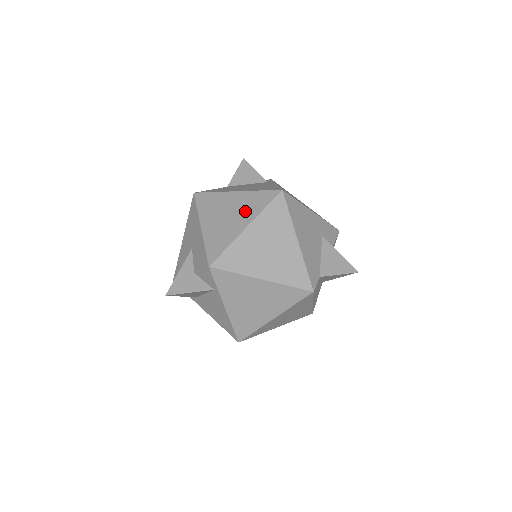
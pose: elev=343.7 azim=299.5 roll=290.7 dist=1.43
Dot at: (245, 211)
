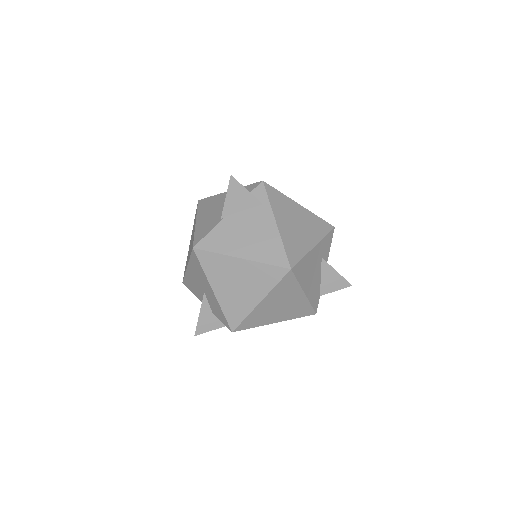
Dot at: (256, 285)
